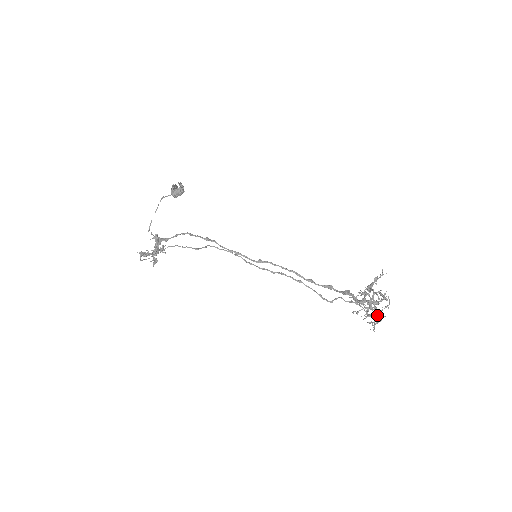
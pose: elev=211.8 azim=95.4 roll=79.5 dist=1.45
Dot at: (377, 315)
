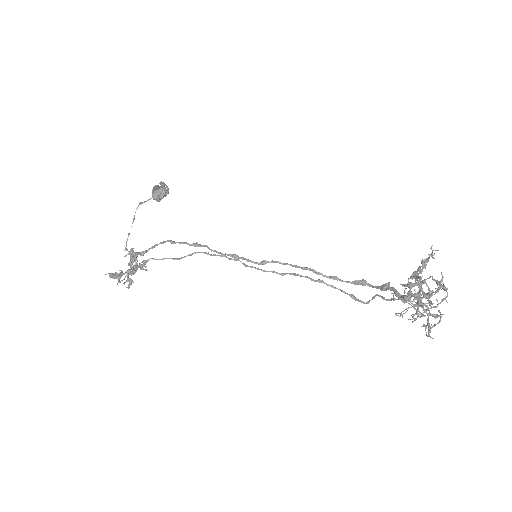
Dot at: occluded
